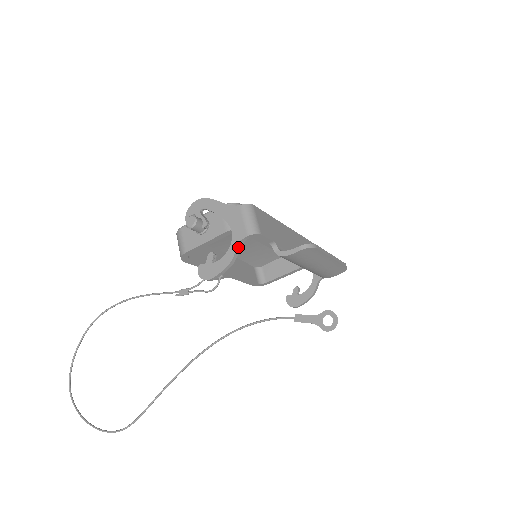
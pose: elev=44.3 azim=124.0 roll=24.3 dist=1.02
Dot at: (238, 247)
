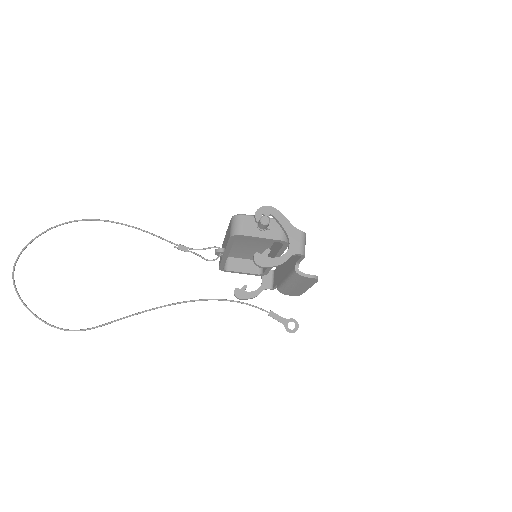
Dot at: occluded
